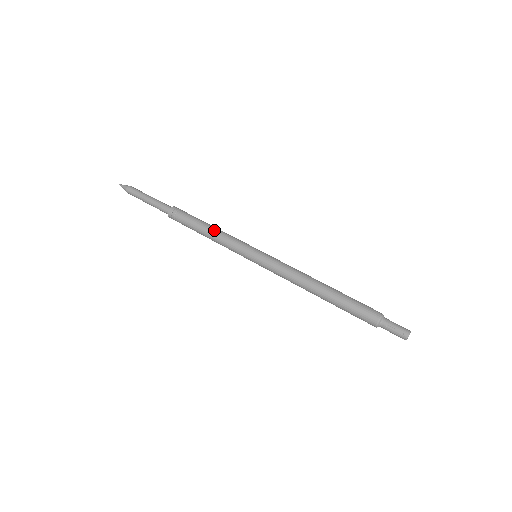
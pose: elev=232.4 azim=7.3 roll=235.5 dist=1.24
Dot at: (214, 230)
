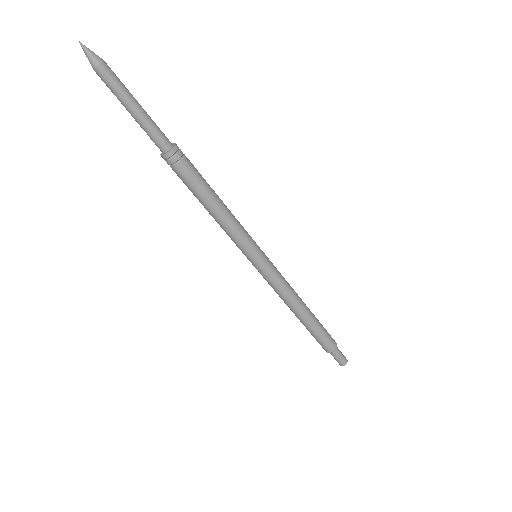
Dot at: (223, 211)
